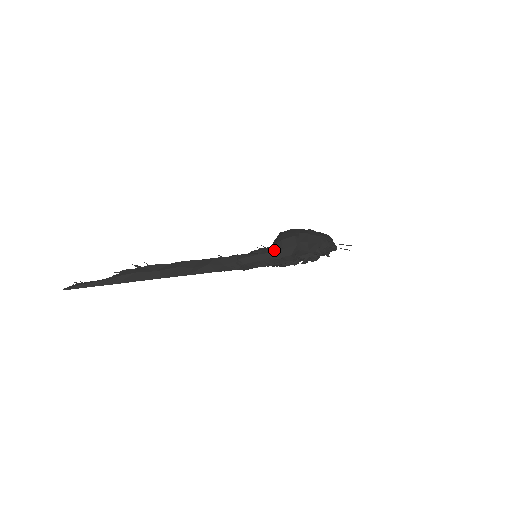
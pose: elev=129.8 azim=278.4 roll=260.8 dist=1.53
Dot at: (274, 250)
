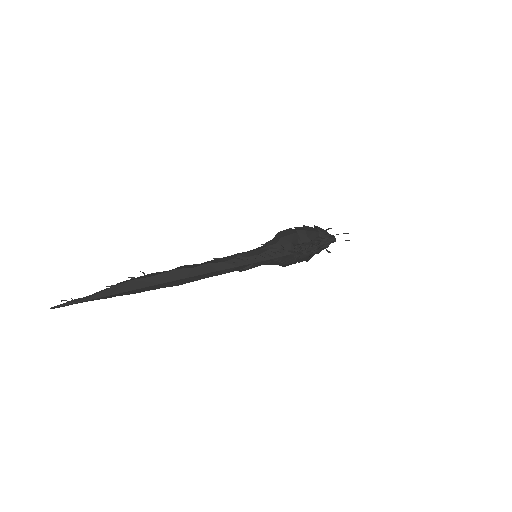
Dot at: (273, 242)
